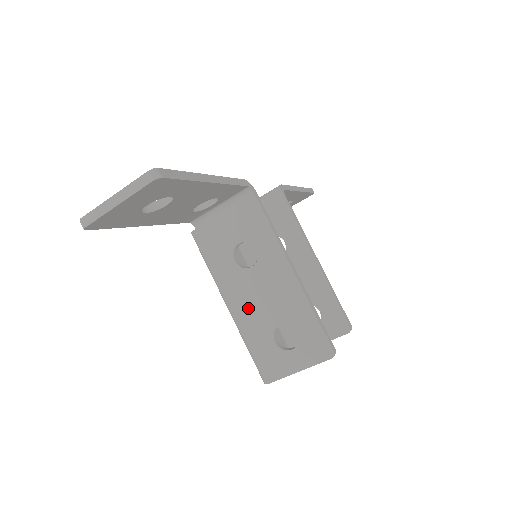
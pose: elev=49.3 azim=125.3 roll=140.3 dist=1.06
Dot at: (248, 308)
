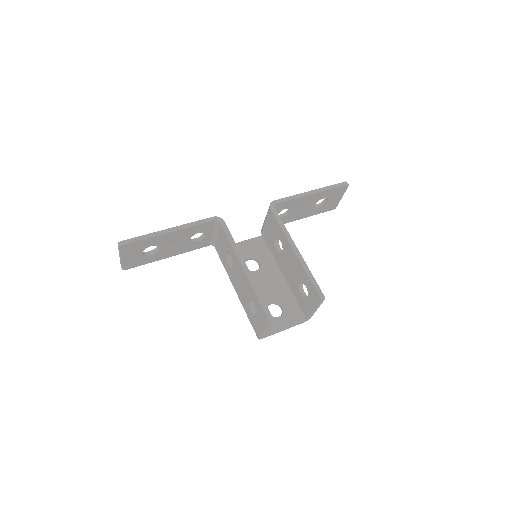
Dot at: (240, 292)
